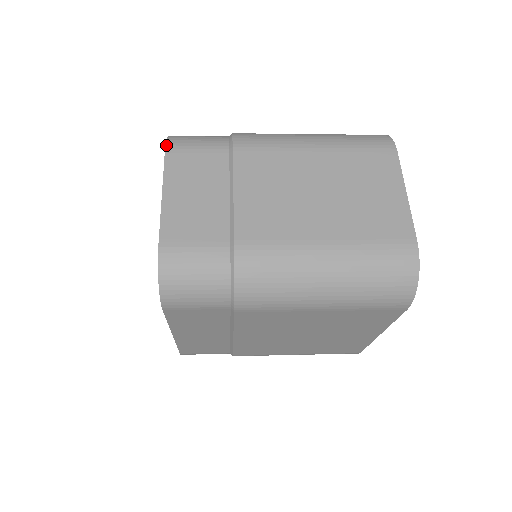
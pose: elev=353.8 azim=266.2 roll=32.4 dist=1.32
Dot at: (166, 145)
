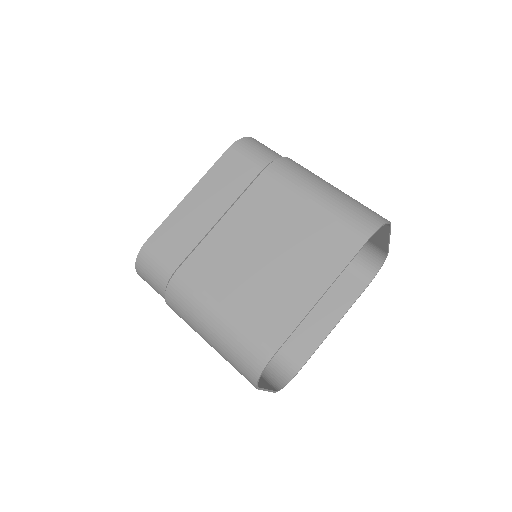
Dot at: (138, 274)
